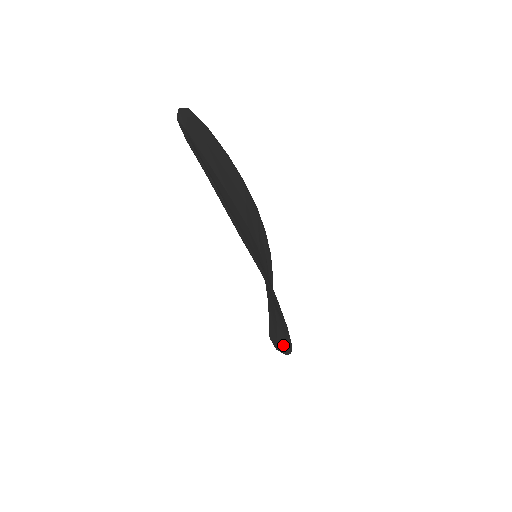
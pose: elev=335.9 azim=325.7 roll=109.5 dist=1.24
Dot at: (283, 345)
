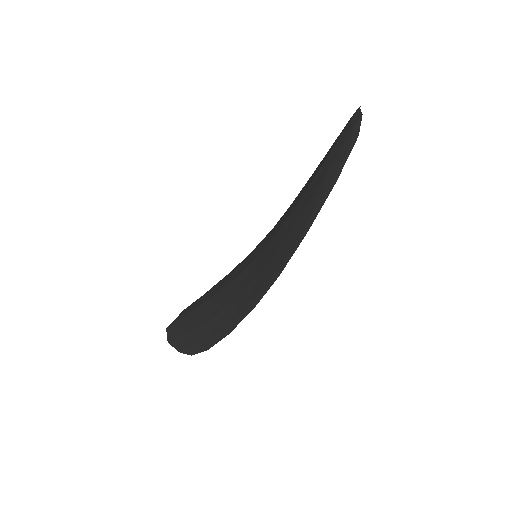
Dot at: (190, 342)
